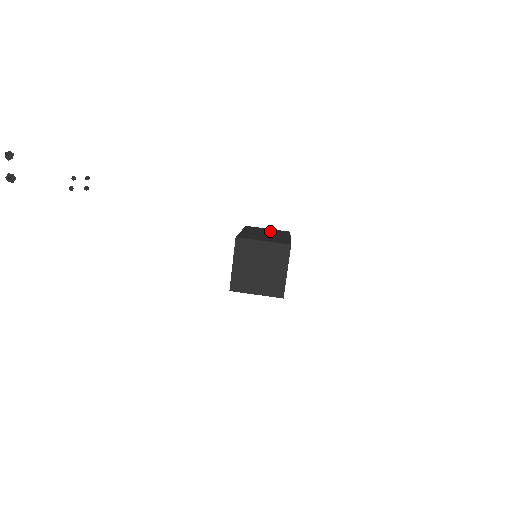
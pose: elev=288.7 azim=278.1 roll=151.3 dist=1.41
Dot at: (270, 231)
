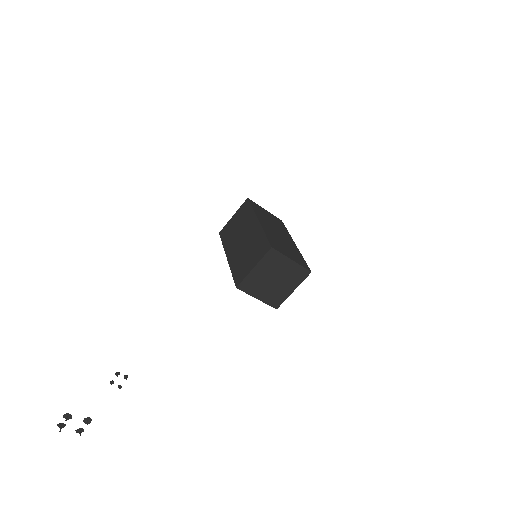
Dot at: (239, 223)
